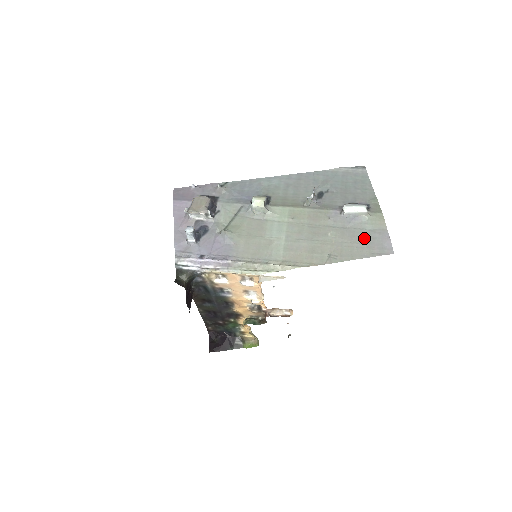
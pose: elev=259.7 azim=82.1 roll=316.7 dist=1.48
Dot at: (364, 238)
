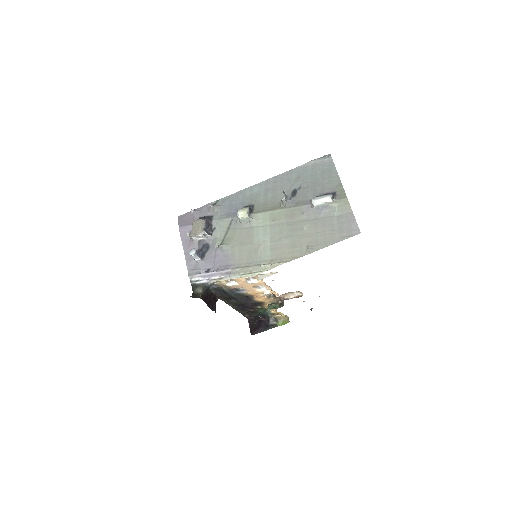
Dot at: (334, 225)
